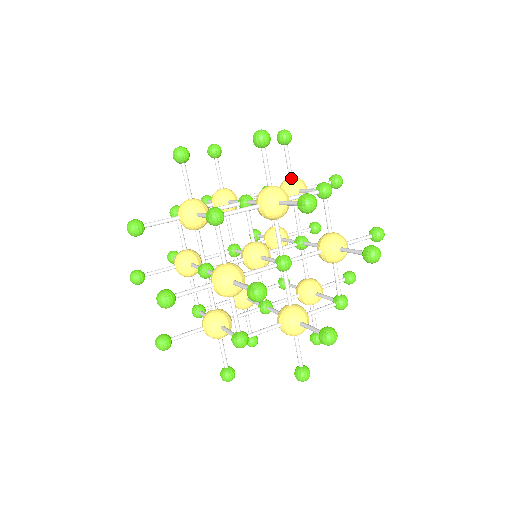
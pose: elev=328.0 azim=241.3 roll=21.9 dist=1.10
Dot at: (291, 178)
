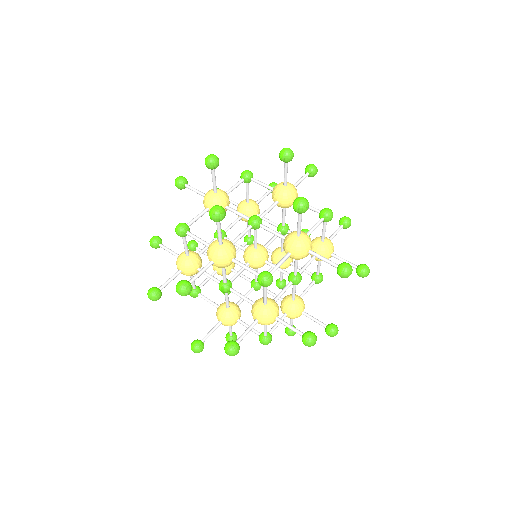
Dot at: (287, 188)
